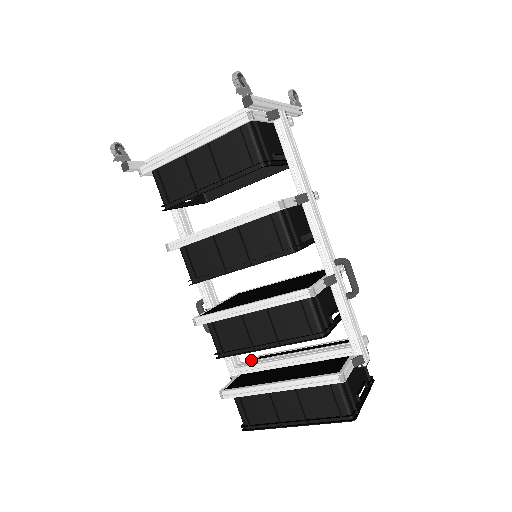
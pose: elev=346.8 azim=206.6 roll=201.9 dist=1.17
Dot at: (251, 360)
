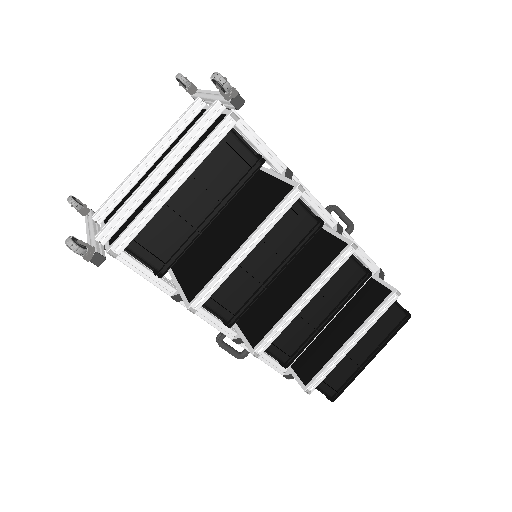
Dot at: occluded
